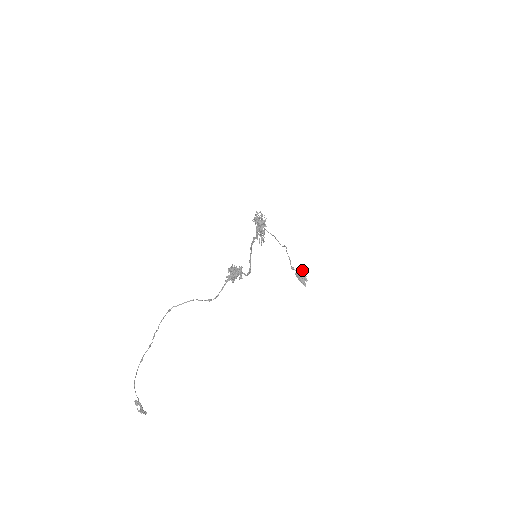
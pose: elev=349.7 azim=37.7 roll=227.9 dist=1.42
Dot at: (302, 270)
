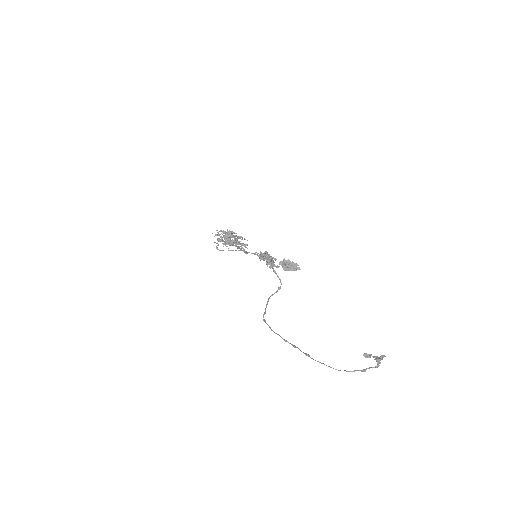
Dot at: (285, 261)
